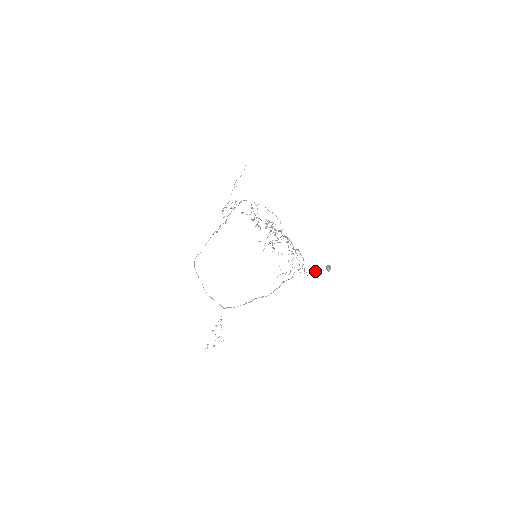
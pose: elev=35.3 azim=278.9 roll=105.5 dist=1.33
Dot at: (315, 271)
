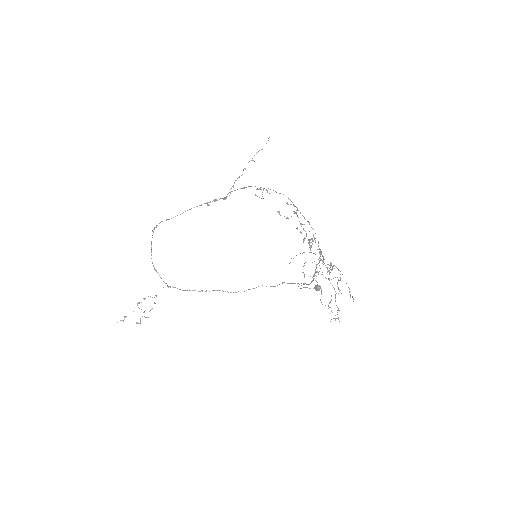
Dot at: (304, 287)
